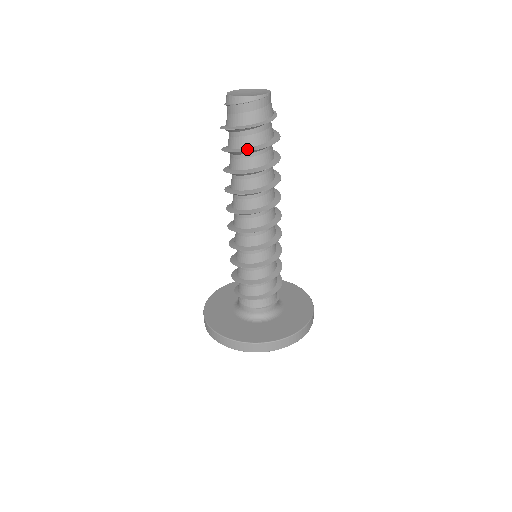
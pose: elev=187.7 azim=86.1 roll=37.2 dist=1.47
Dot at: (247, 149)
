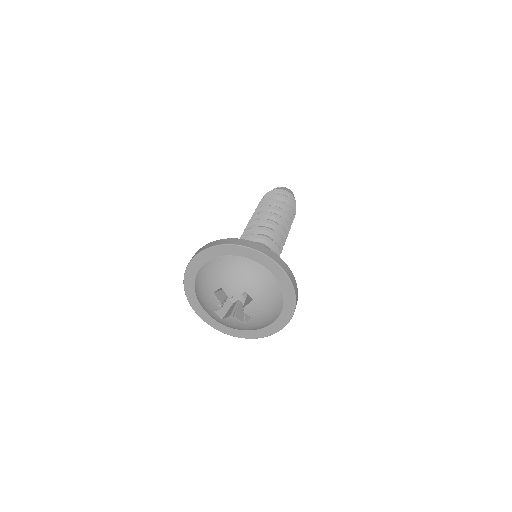
Dot at: (264, 200)
